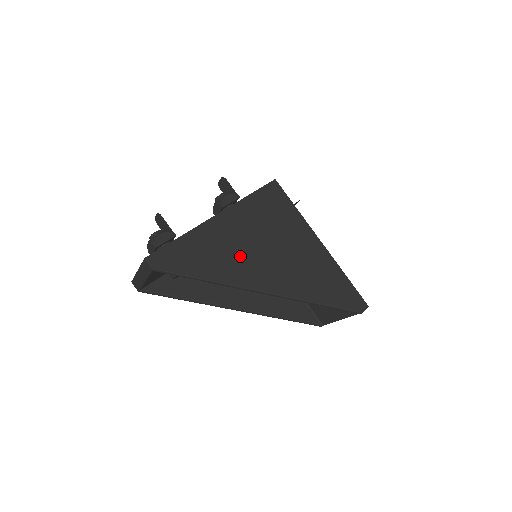
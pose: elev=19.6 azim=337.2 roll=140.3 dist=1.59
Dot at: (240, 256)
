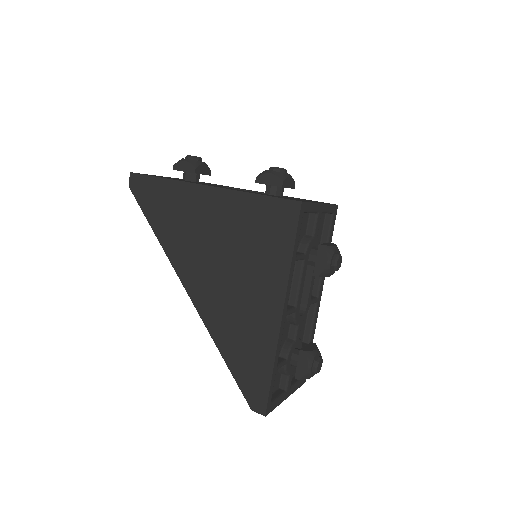
Dot at: (193, 241)
